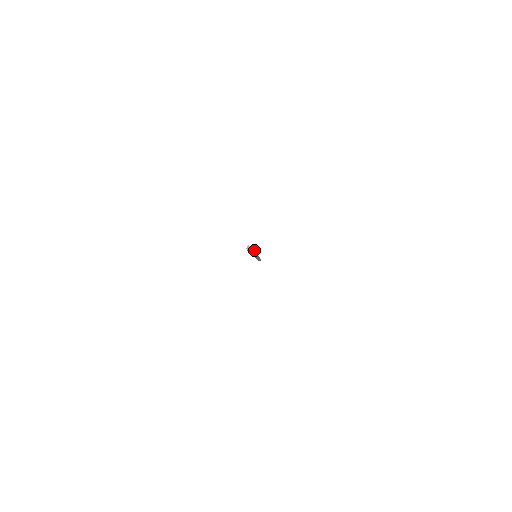
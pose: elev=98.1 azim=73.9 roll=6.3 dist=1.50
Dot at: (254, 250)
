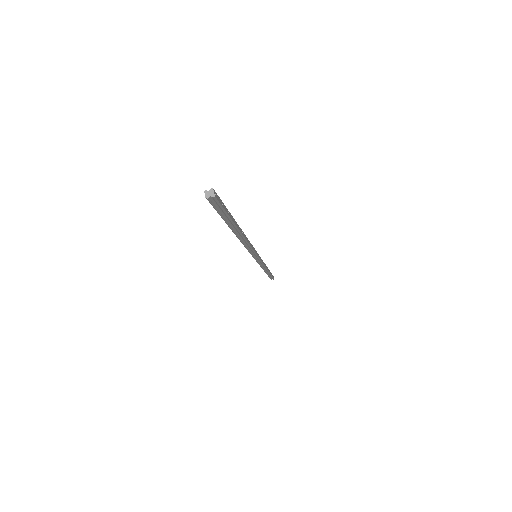
Dot at: (233, 219)
